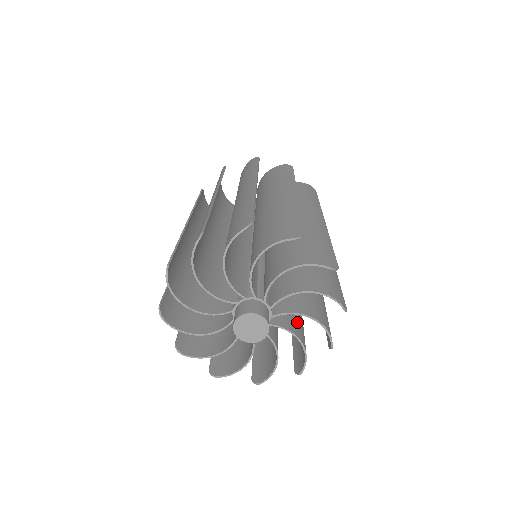
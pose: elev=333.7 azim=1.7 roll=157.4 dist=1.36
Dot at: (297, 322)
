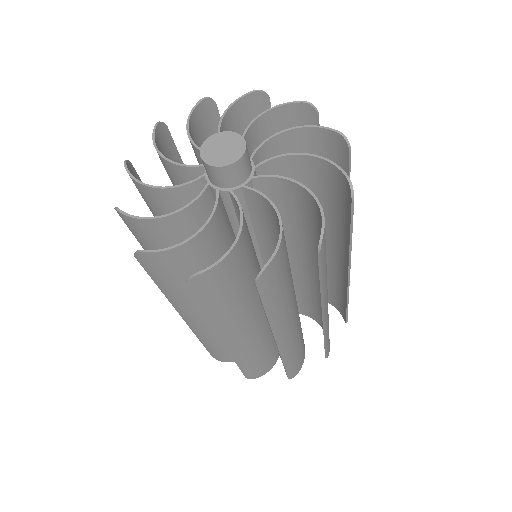
Dot at: (249, 249)
